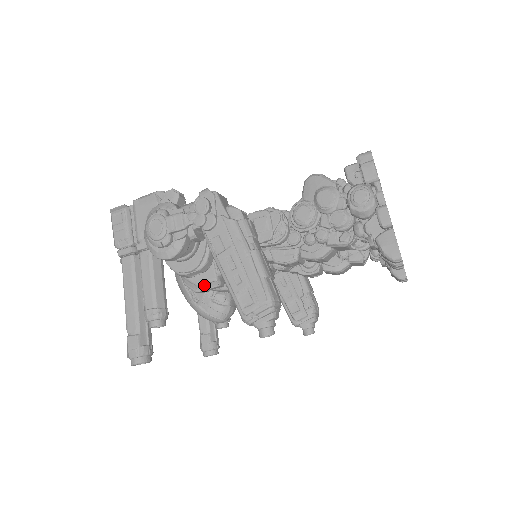
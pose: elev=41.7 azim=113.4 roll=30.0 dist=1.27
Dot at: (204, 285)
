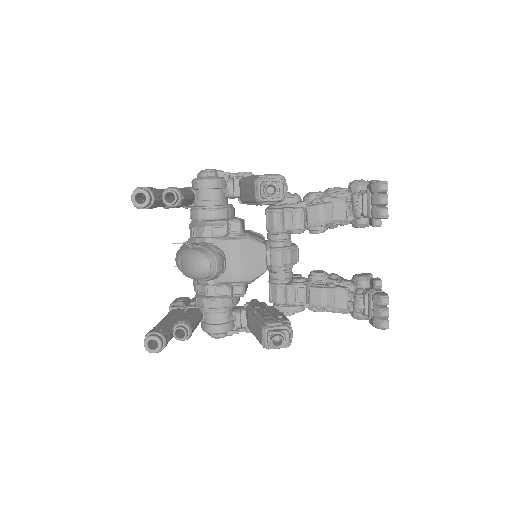
Dot at: (213, 223)
